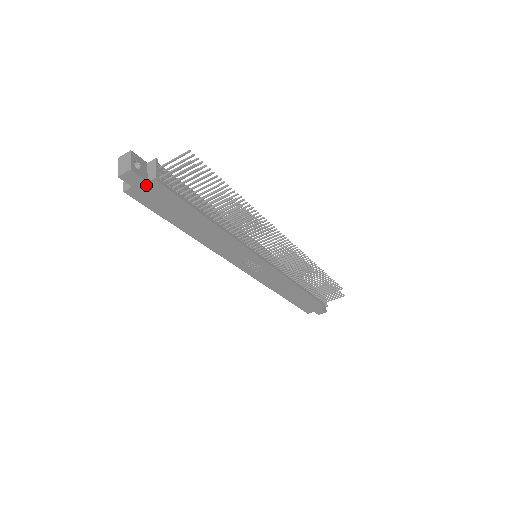
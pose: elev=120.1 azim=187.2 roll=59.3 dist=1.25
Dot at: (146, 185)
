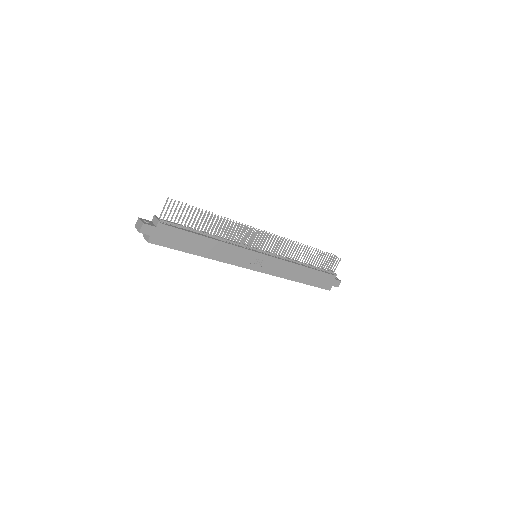
Dot at: (157, 230)
